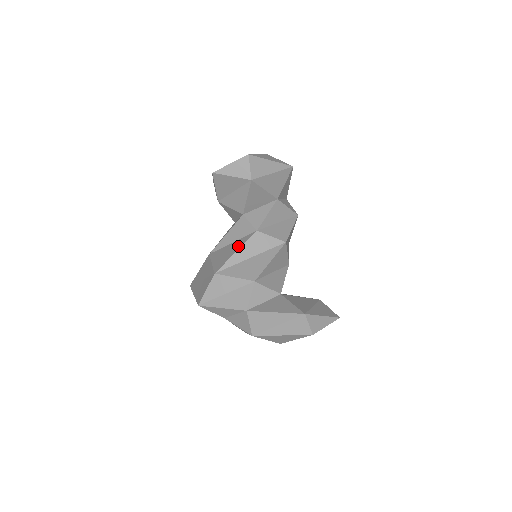
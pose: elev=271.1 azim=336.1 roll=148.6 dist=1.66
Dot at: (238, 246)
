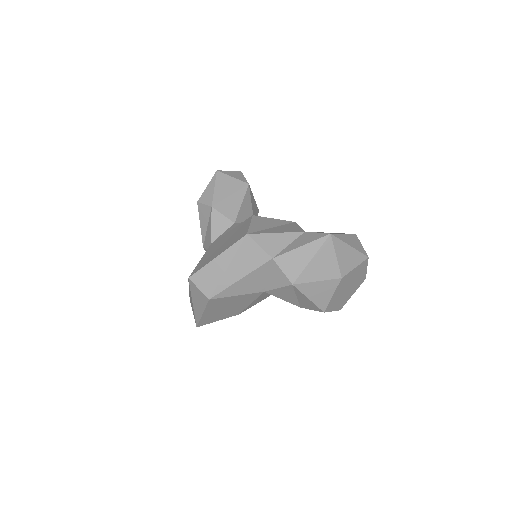
Dot at: occluded
